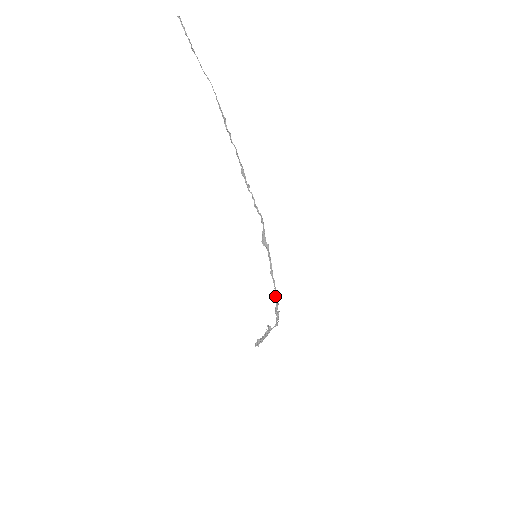
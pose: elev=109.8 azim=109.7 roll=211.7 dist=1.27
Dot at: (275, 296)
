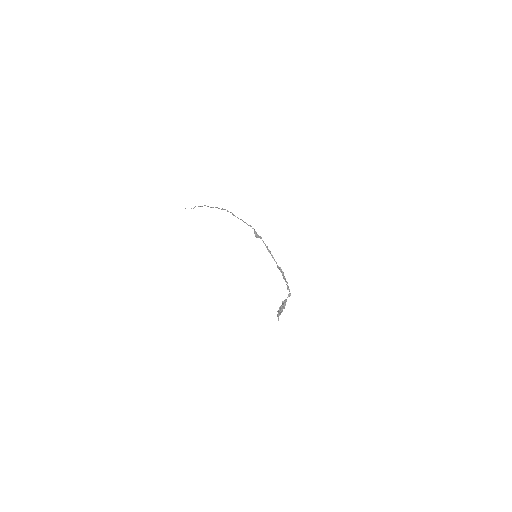
Dot at: (278, 268)
